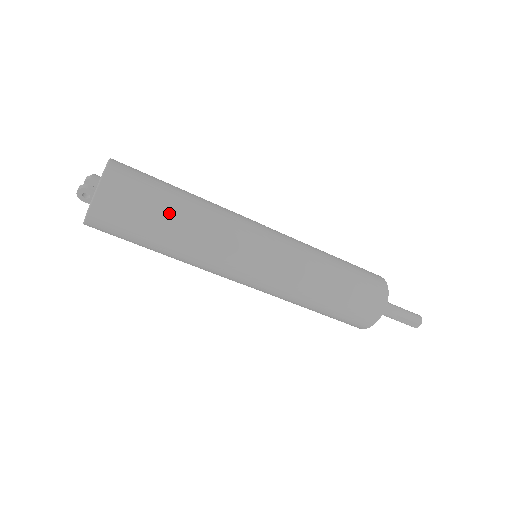
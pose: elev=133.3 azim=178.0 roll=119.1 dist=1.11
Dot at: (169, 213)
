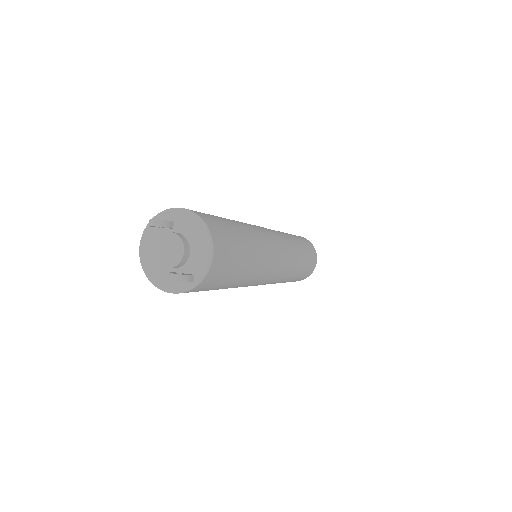
Dot at: (238, 278)
